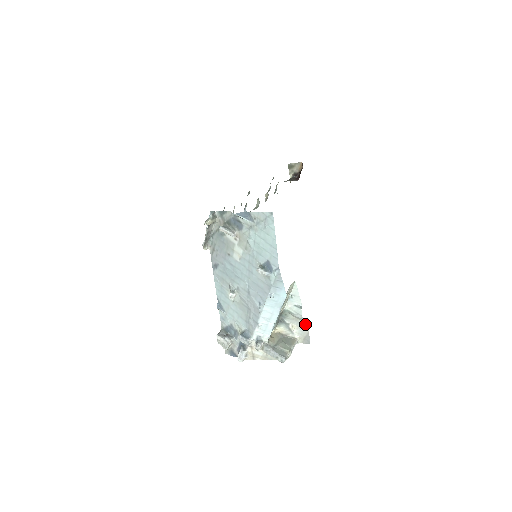
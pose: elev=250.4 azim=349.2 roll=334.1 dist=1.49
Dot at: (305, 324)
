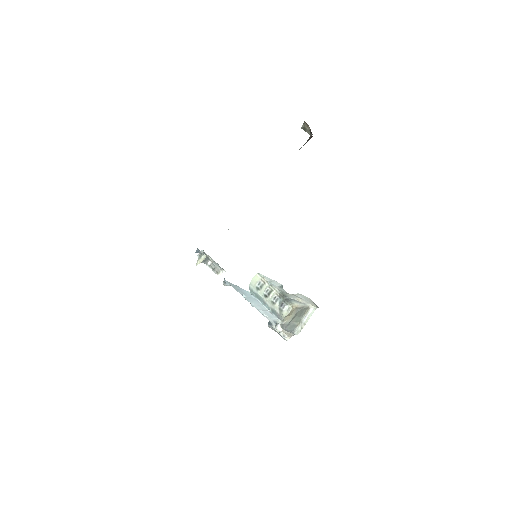
Dot at: (301, 295)
